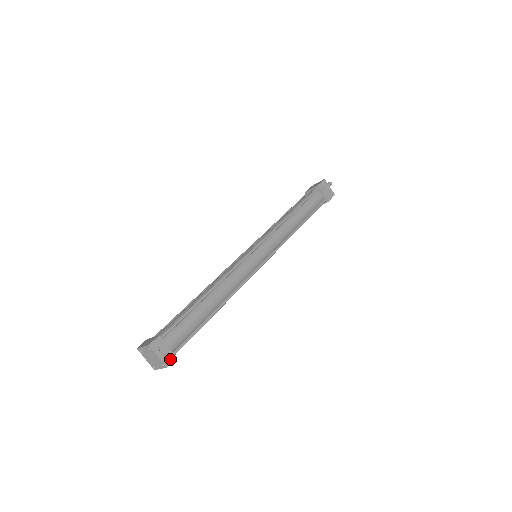
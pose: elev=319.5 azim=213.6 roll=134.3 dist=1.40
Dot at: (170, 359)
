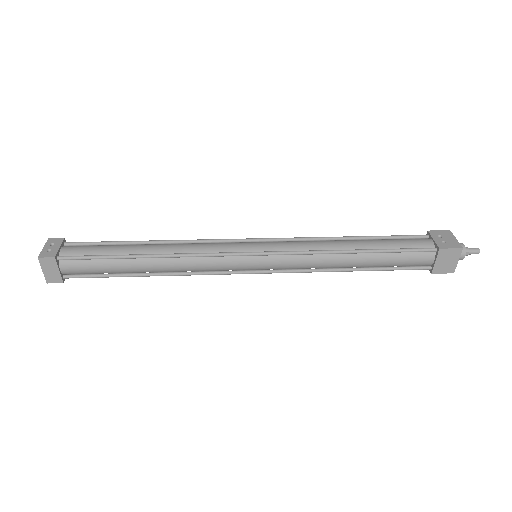
Dot at: (49, 255)
